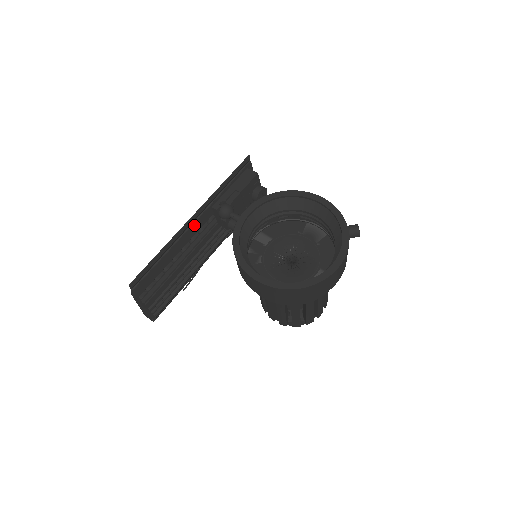
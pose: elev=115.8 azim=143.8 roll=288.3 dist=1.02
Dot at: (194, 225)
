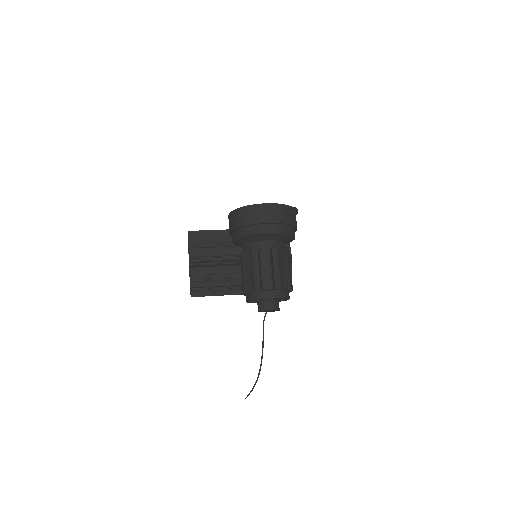
Dot at: occluded
